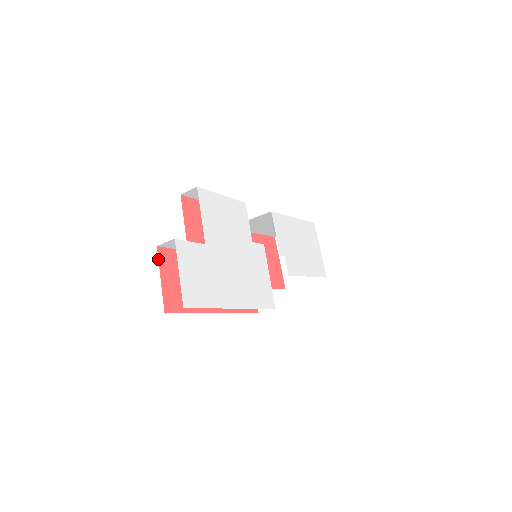
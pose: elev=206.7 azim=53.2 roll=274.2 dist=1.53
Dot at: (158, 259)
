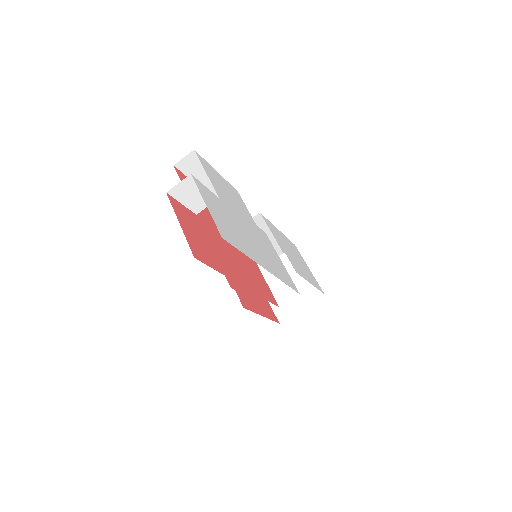
Dot at: (171, 204)
